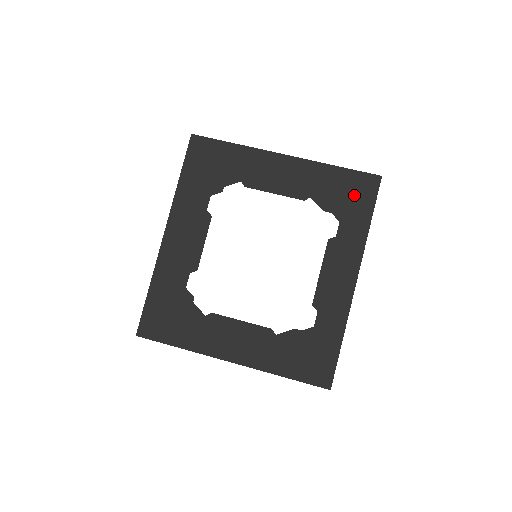
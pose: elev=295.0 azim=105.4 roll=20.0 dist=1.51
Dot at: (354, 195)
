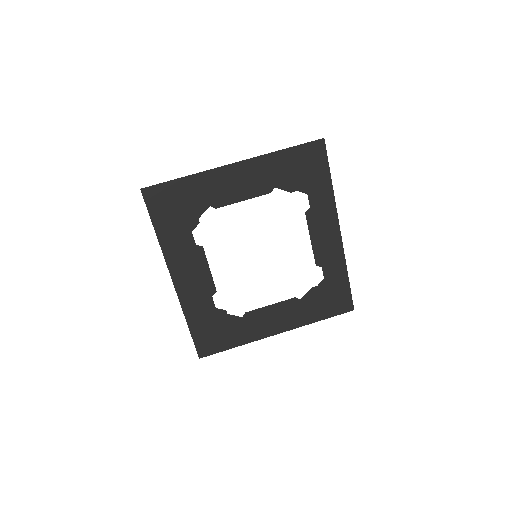
Dot at: (309, 166)
